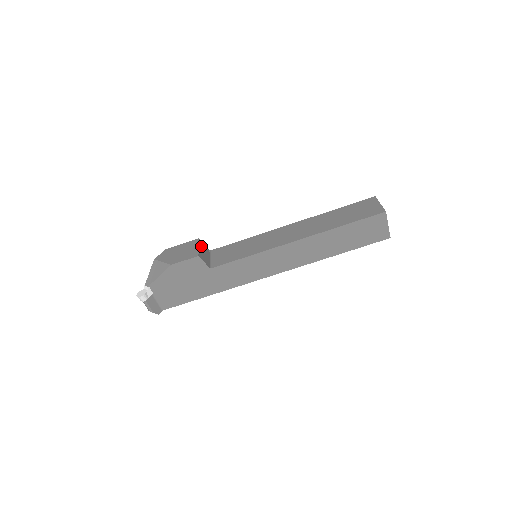
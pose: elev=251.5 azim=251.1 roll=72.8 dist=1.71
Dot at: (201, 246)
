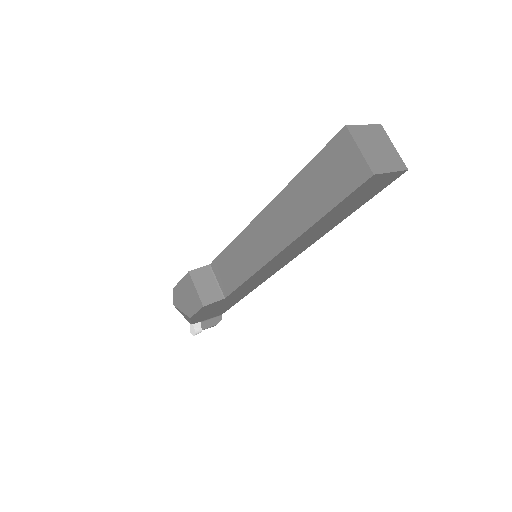
Dot at: (197, 280)
